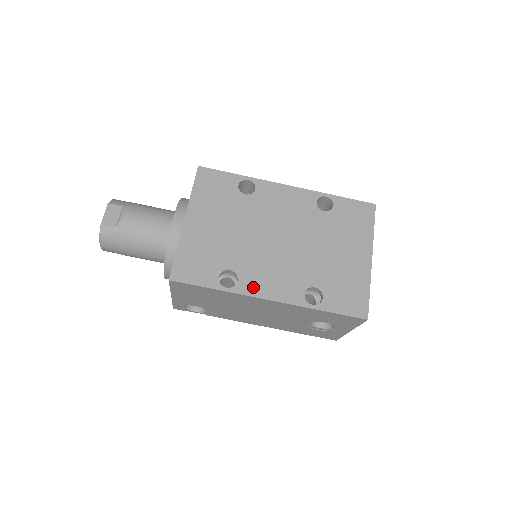
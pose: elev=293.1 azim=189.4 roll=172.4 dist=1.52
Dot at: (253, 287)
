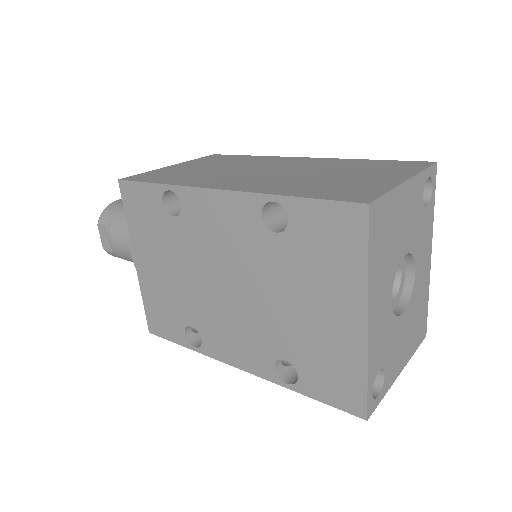
Dot at: (218, 350)
